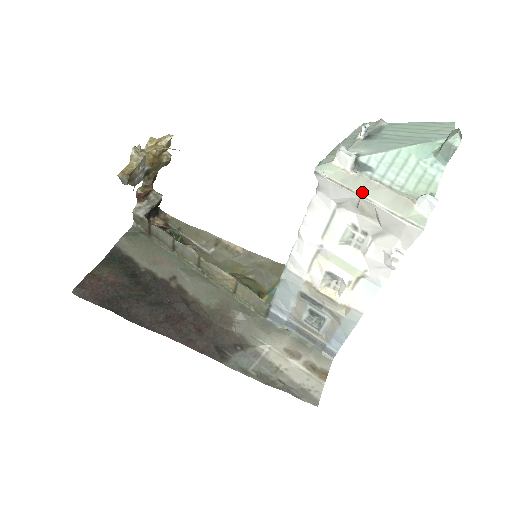
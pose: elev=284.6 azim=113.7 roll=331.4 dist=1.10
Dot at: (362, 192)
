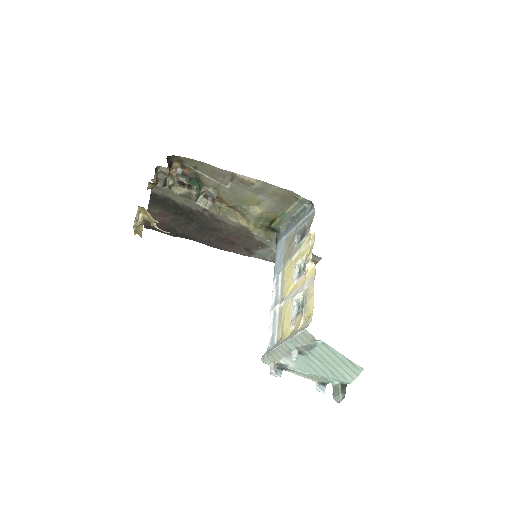
Dot at: occluded
